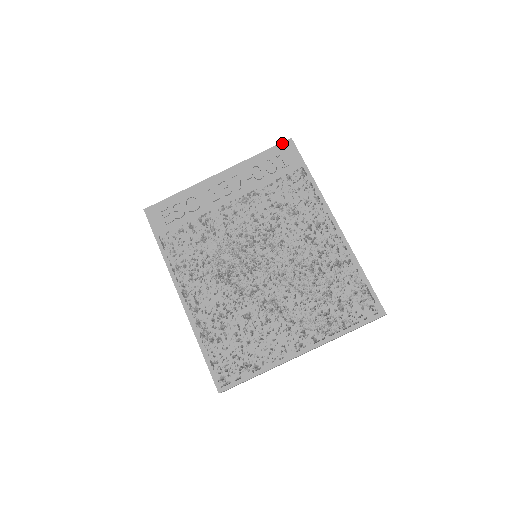
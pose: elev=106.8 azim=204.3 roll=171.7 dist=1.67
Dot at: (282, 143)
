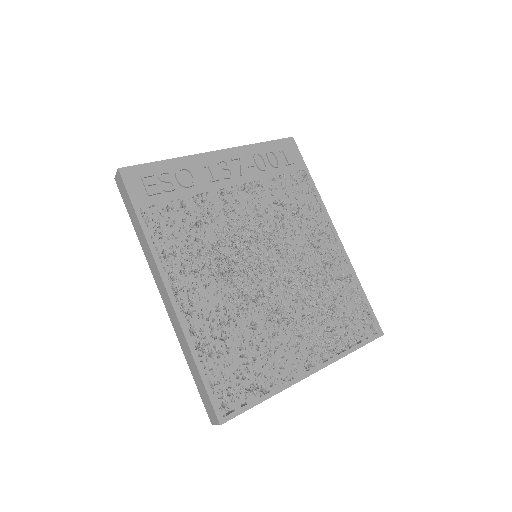
Dot at: (284, 139)
